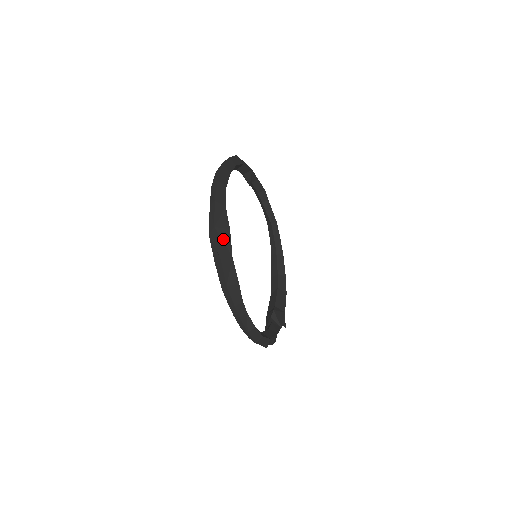
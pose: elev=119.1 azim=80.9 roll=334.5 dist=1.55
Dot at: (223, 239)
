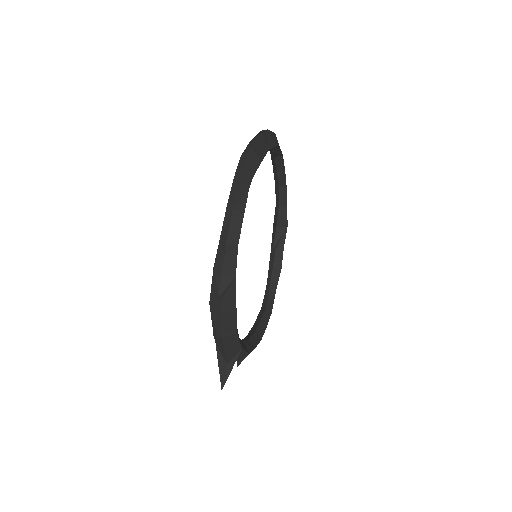
Dot at: (269, 139)
